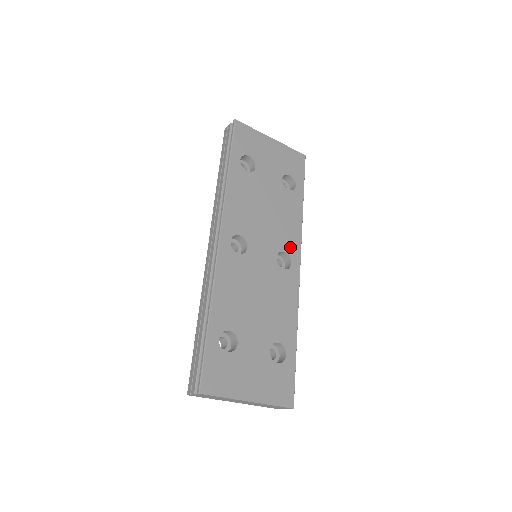
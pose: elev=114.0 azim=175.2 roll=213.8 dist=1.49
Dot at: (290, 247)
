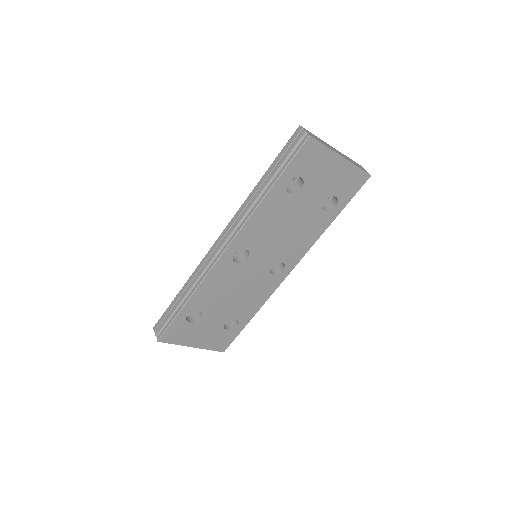
Dot at: (290, 259)
